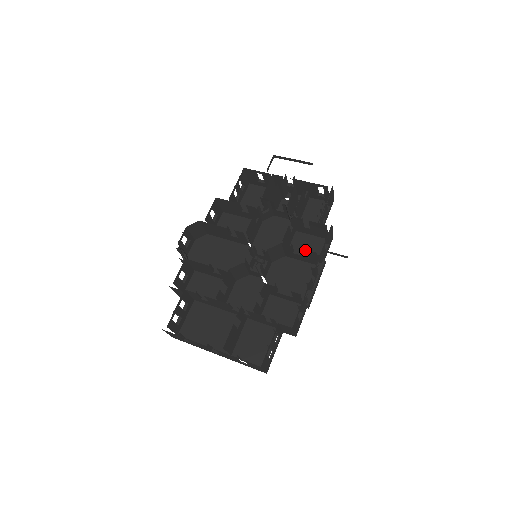
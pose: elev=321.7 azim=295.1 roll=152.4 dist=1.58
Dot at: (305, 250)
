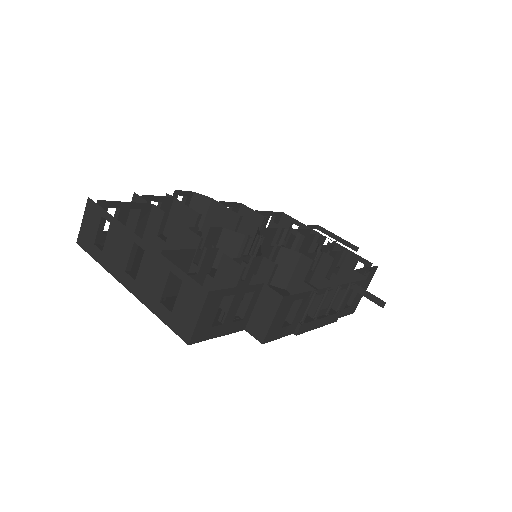
Dot at: occluded
